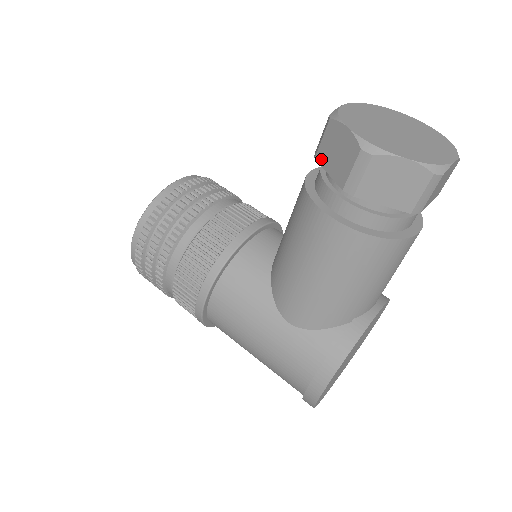
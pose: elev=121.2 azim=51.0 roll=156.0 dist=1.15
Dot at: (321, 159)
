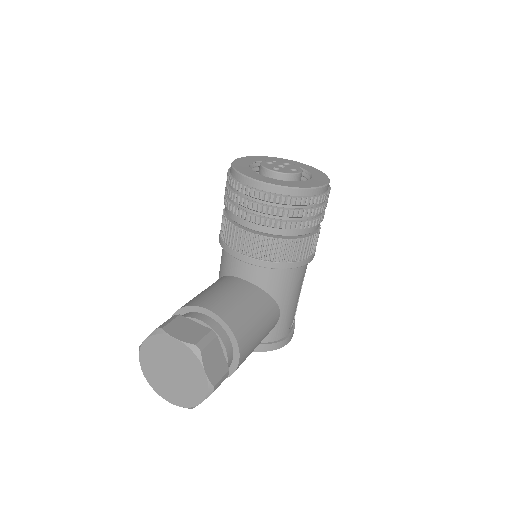
Dot at: occluded
